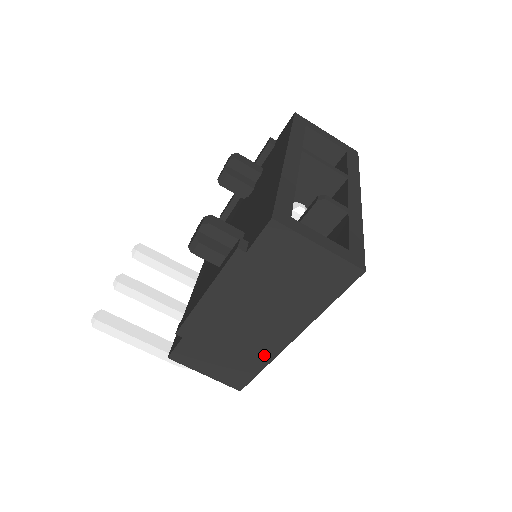
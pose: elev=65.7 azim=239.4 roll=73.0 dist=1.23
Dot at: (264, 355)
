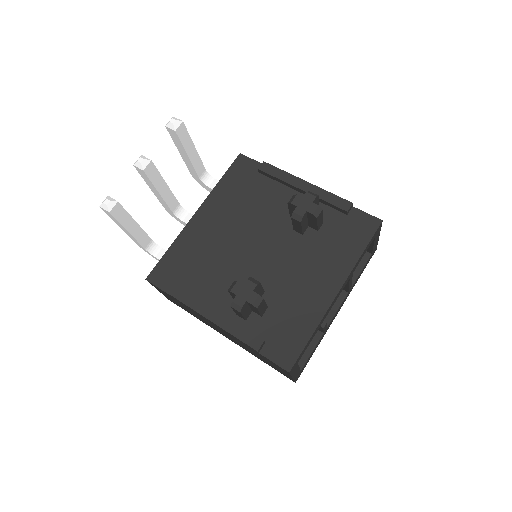
Dot at: (205, 323)
